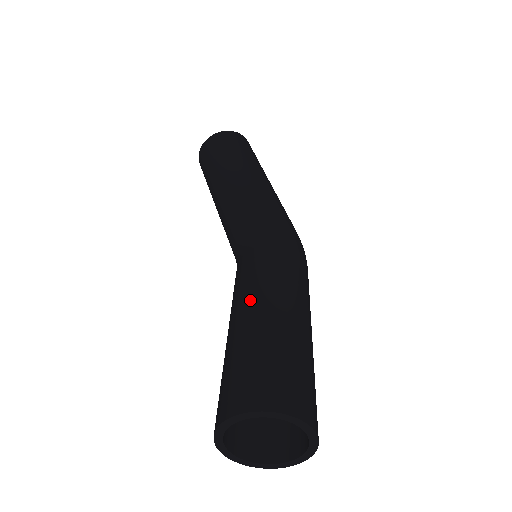
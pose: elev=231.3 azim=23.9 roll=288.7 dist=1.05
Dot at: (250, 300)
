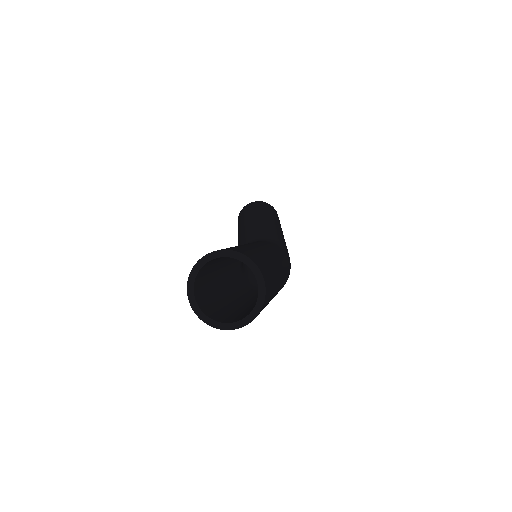
Dot at: (251, 244)
